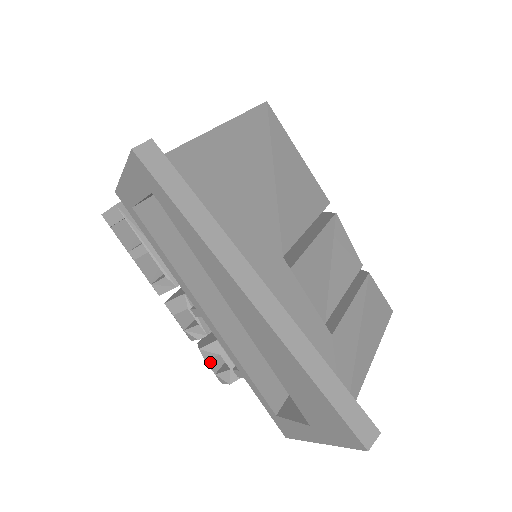
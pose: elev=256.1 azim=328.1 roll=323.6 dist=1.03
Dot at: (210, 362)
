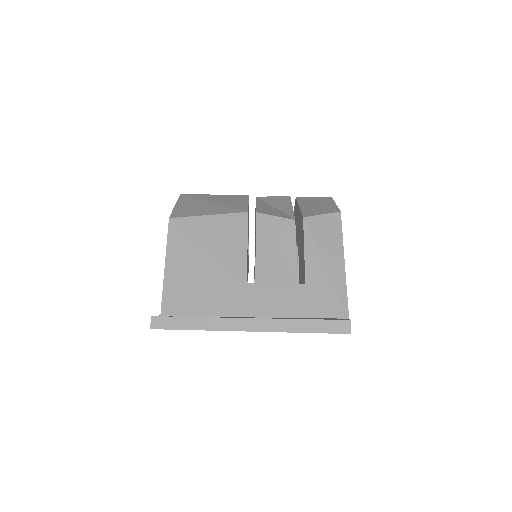
Dot at: occluded
